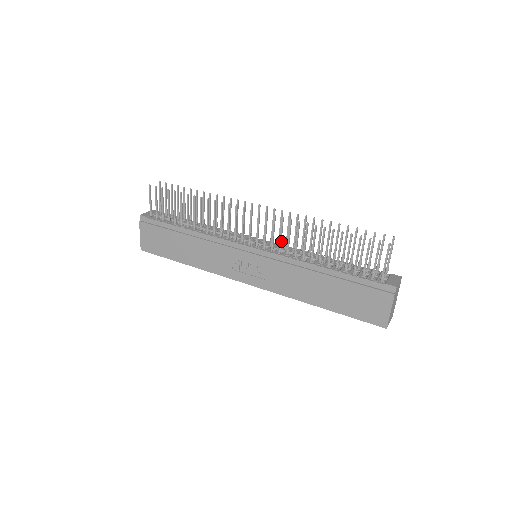
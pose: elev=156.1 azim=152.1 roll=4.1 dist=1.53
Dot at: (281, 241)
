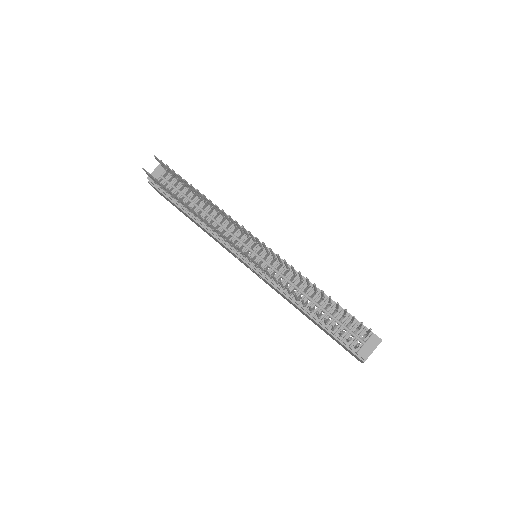
Dot at: (269, 275)
